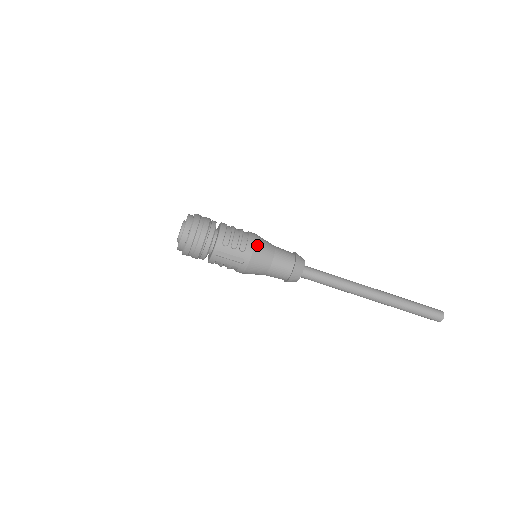
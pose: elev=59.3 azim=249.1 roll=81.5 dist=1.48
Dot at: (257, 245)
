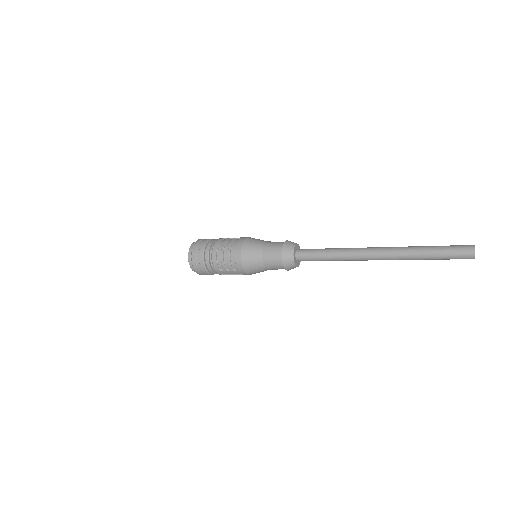
Dot at: (244, 261)
